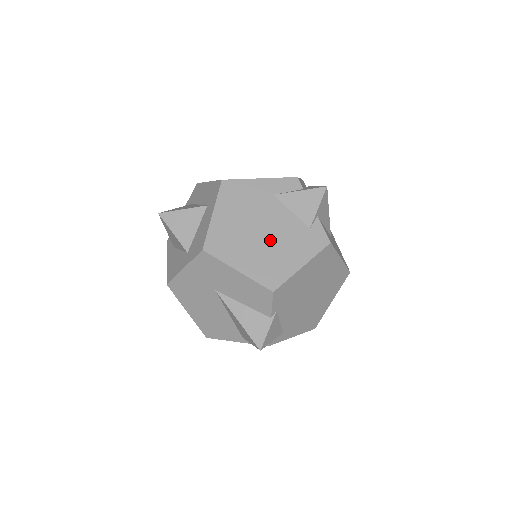
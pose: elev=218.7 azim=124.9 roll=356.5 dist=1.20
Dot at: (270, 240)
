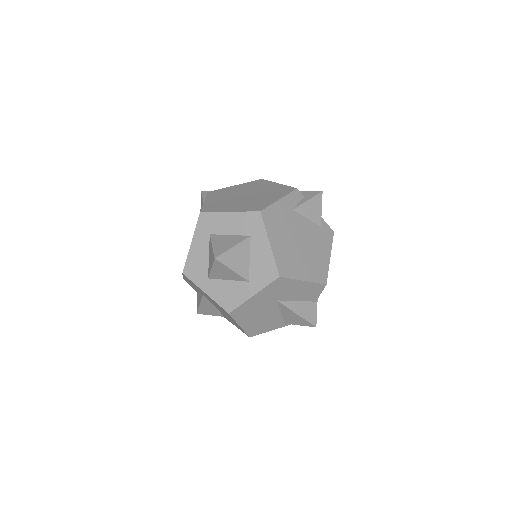
Dot at: (308, 247)
